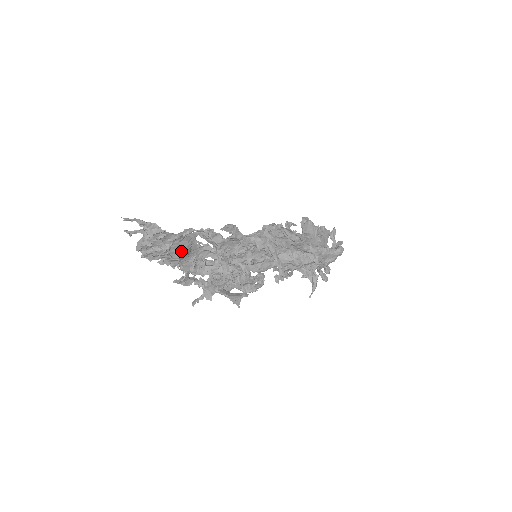
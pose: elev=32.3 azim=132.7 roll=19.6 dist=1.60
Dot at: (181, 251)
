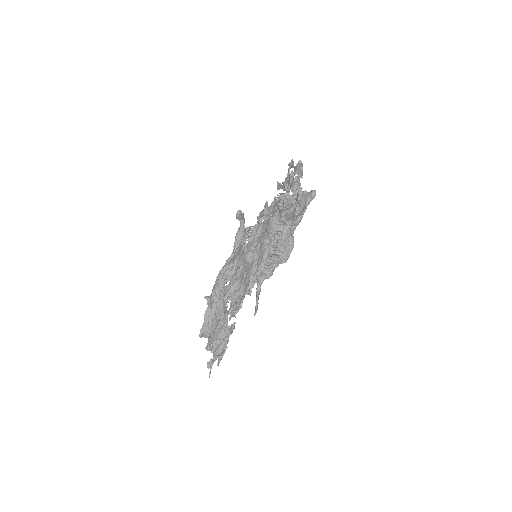
Dot at: occluded
